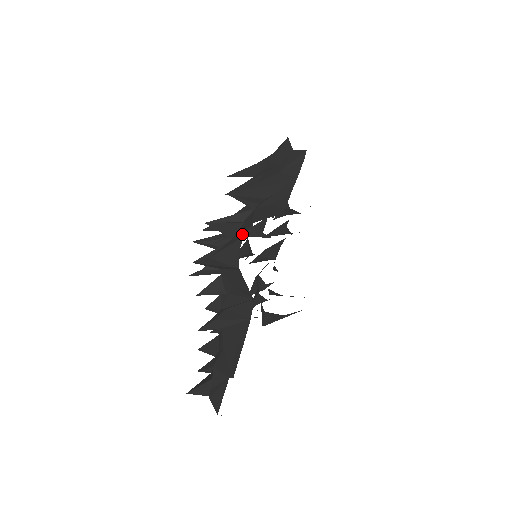
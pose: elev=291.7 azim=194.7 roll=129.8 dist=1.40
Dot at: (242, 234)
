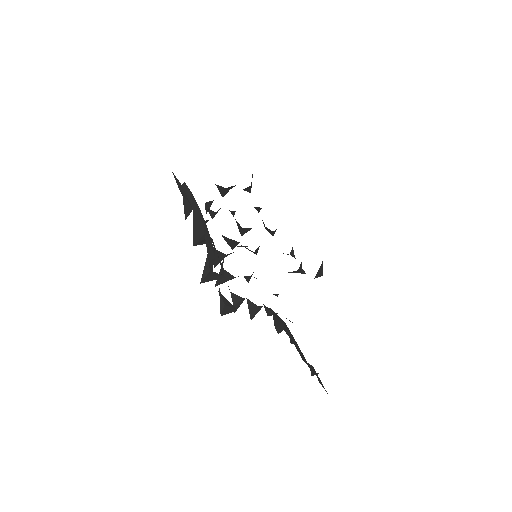
Dot at: occluded
